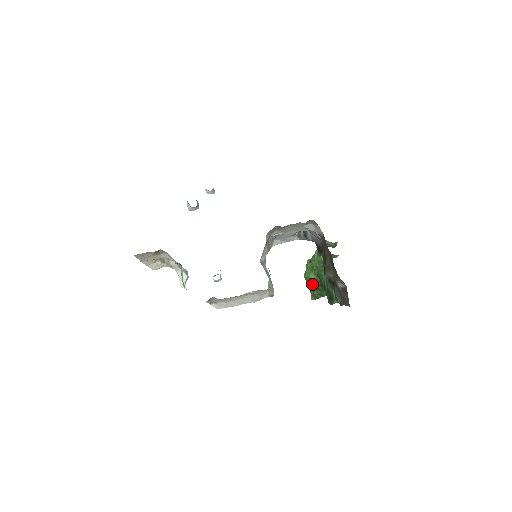
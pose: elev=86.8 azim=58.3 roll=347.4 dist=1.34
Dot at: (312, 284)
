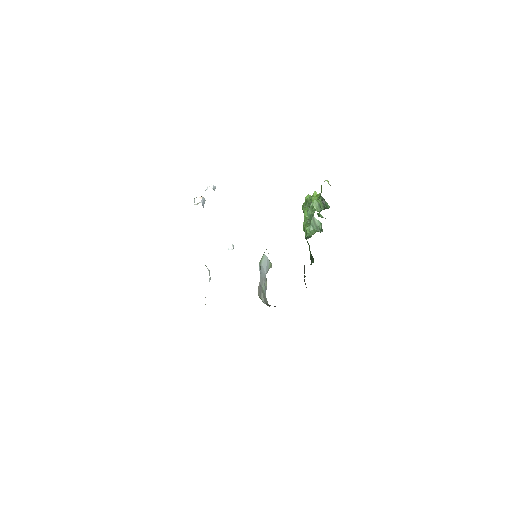
Dot at: occluded
